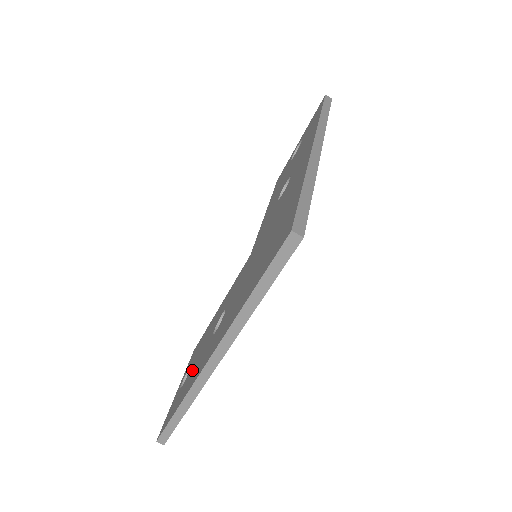
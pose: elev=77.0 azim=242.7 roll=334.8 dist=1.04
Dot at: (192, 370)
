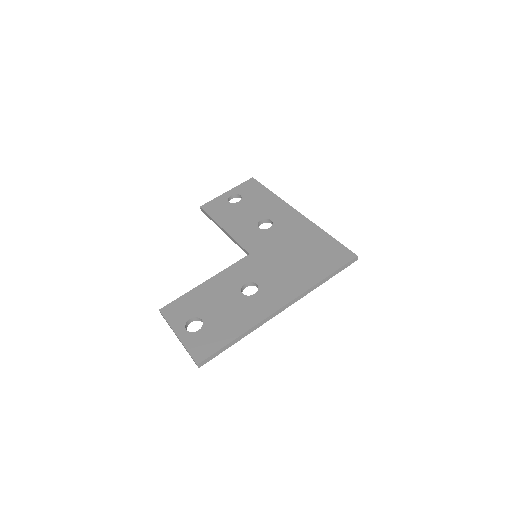
Dot at: (222, 317)
